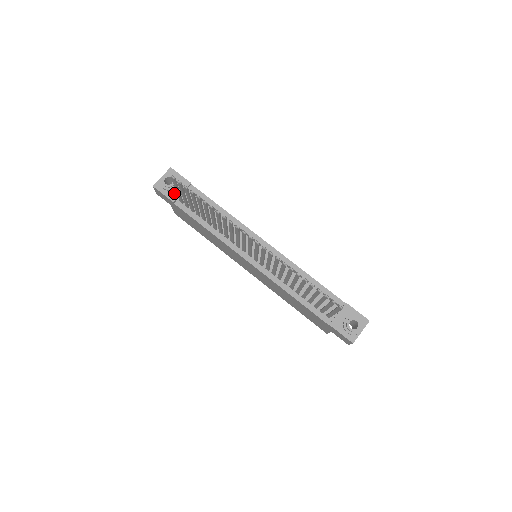
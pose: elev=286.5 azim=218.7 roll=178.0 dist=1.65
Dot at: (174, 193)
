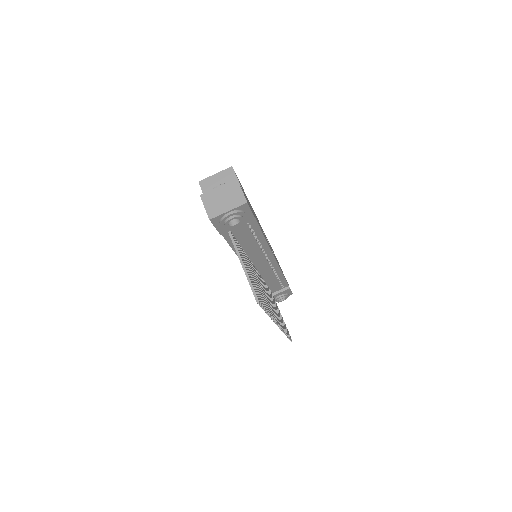
Dot at: (229, 228)
